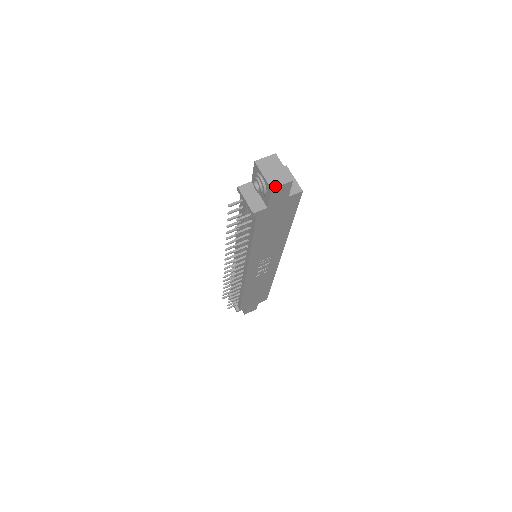
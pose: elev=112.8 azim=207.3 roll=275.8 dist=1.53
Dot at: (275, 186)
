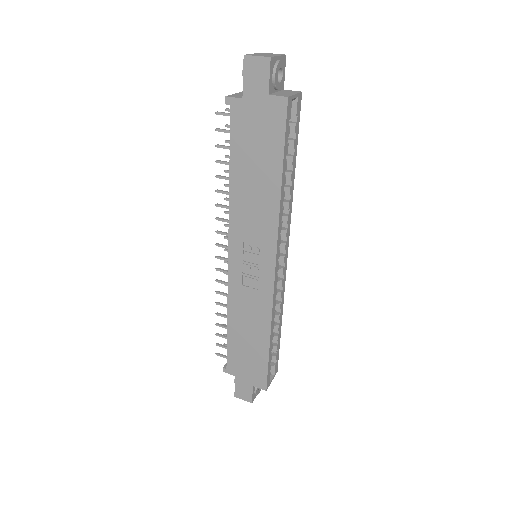
Dot at: (250, 55)
